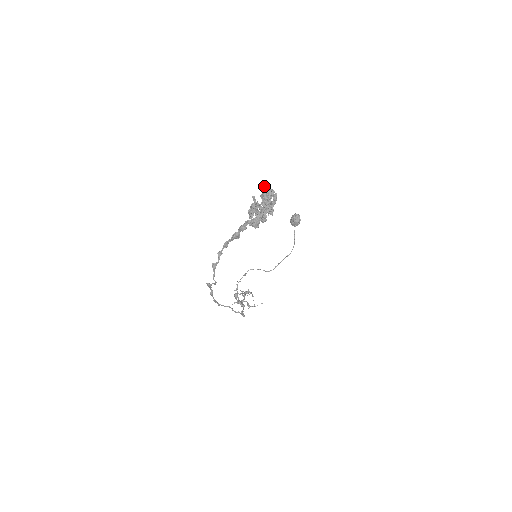
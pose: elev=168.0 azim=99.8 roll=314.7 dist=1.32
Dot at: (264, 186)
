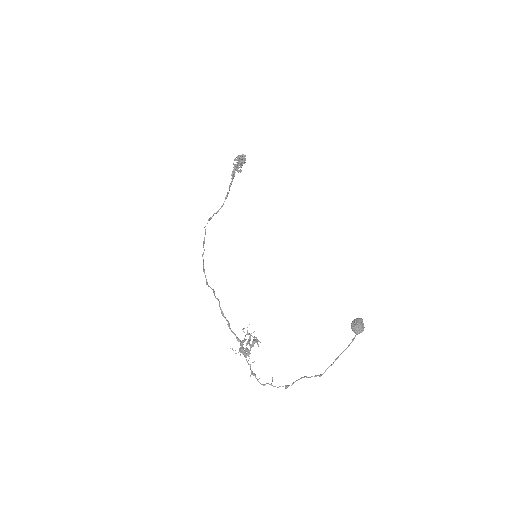
Dot at: (244, 159)
